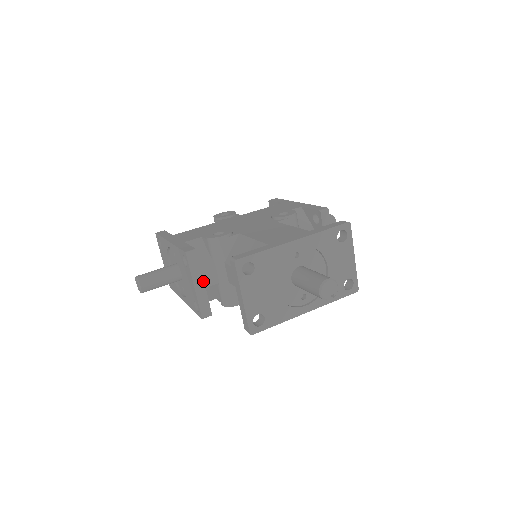
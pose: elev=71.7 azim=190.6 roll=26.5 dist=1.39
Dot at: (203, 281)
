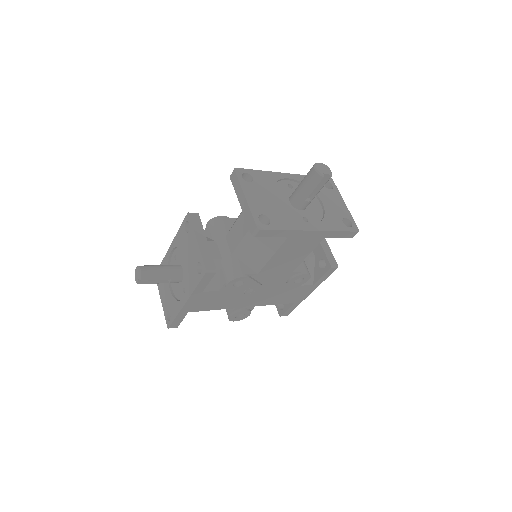
Dot at: (205, 238)
